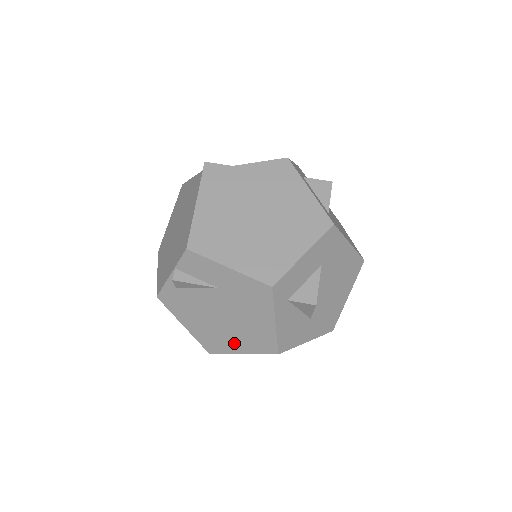
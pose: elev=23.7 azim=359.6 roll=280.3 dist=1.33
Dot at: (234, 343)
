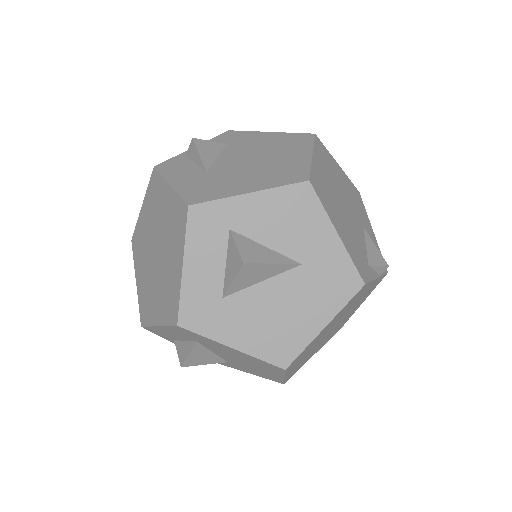
Dot at: occluded
